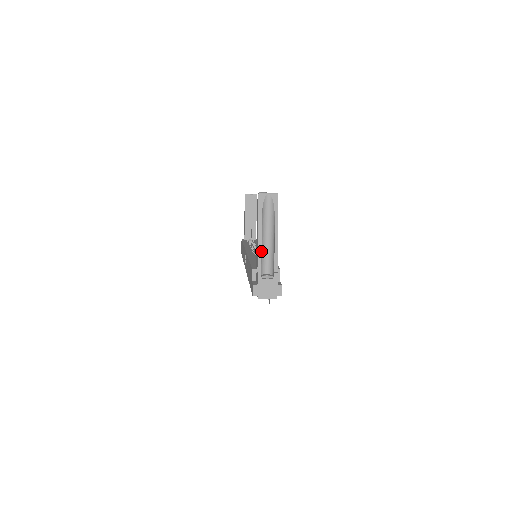
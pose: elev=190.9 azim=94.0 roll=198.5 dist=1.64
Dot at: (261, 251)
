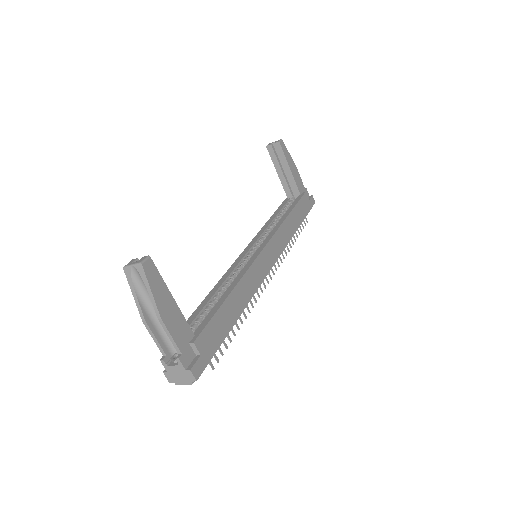
Dot at: (160, 330)
